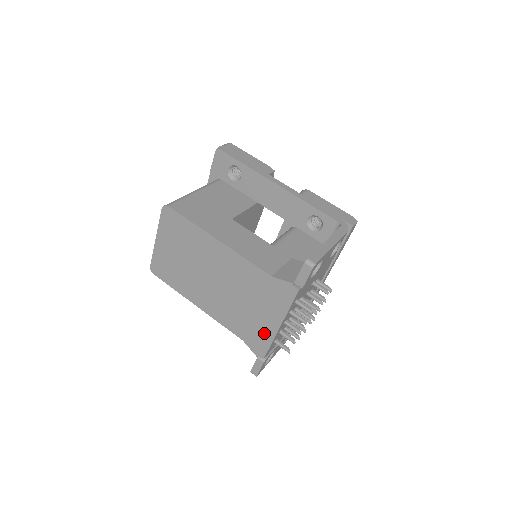
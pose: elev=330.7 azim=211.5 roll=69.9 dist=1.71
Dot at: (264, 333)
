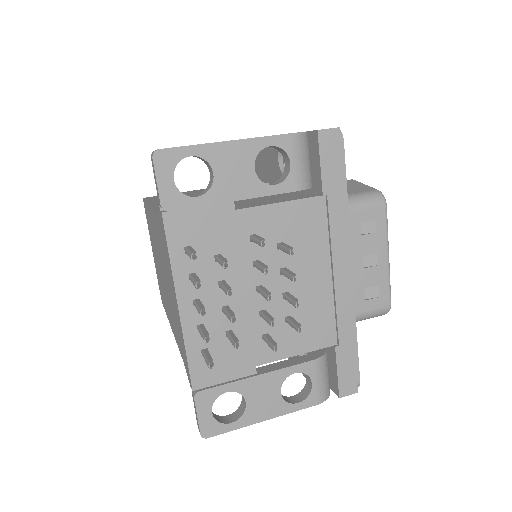
Dot at: (180, 331)
